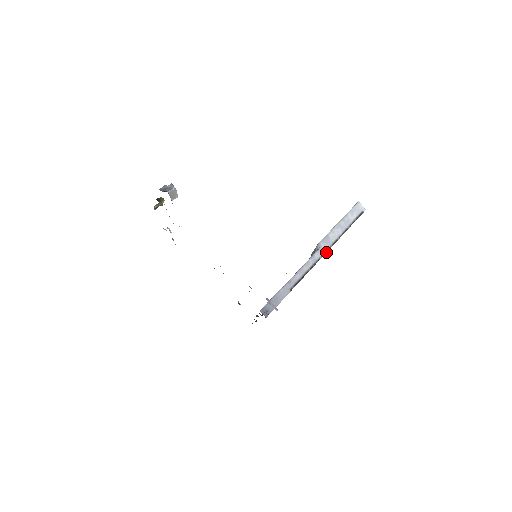
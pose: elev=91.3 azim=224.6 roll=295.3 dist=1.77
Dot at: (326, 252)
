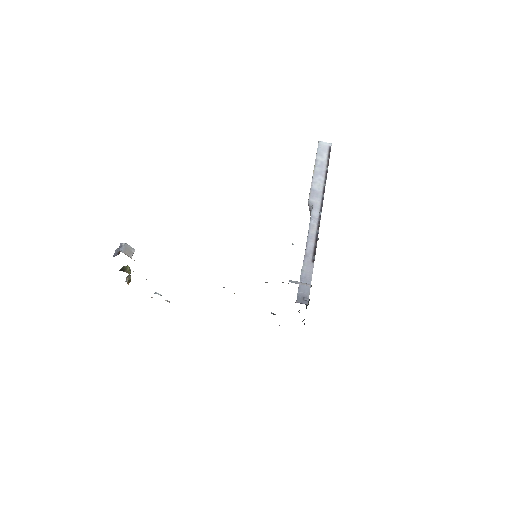
Dot at: (322, 204)
